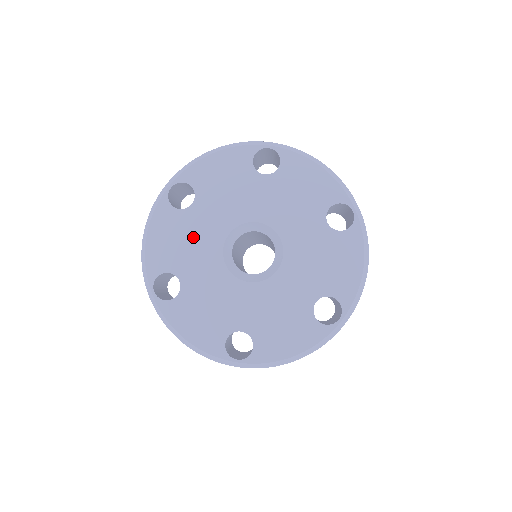
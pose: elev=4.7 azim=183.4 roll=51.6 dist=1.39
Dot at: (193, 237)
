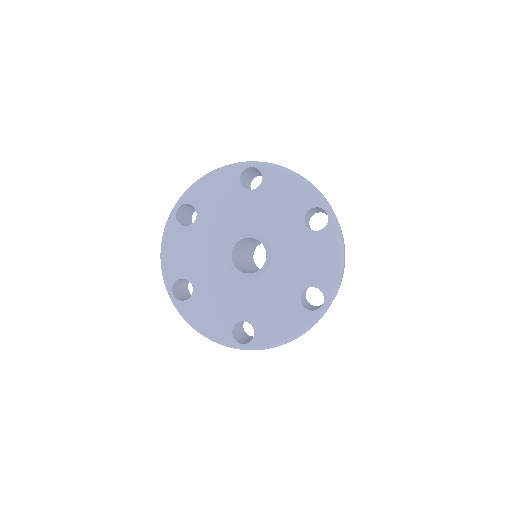
Dot at: (199, 248)
